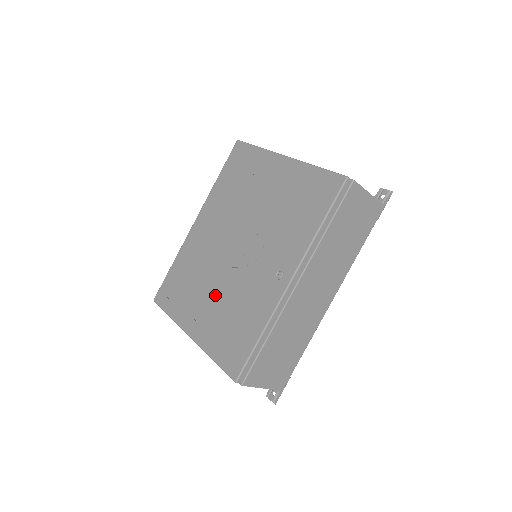
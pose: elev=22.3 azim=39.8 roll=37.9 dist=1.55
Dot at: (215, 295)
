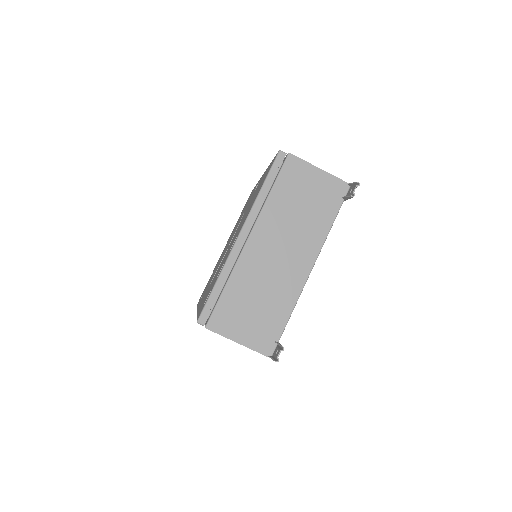
Dot at: (236, 233)
